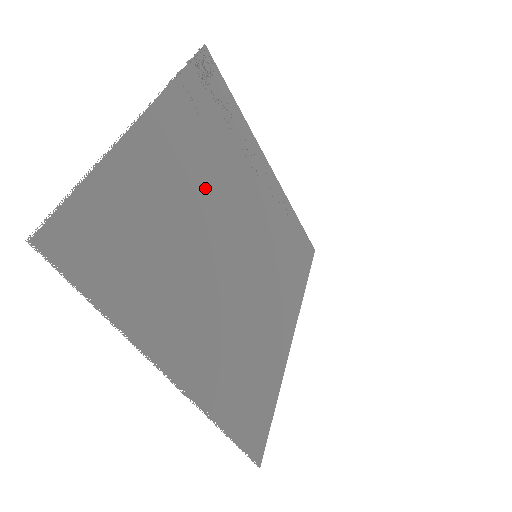
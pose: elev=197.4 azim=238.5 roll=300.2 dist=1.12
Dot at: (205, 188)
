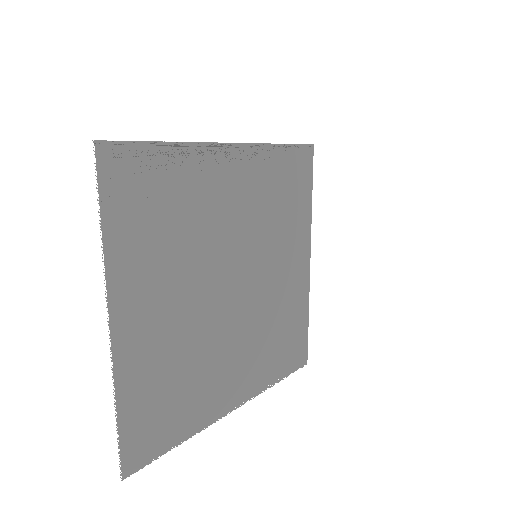
Dot at: (189, 284)
